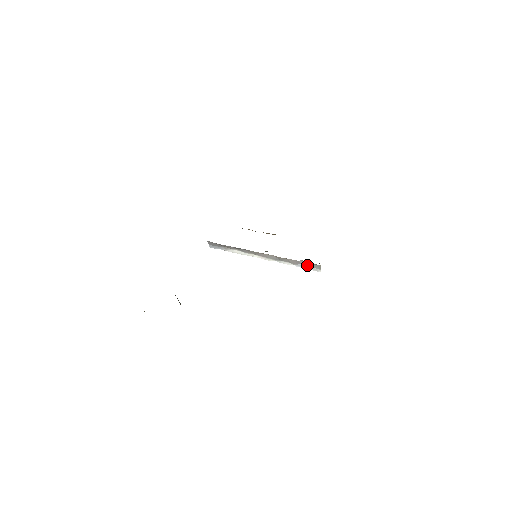
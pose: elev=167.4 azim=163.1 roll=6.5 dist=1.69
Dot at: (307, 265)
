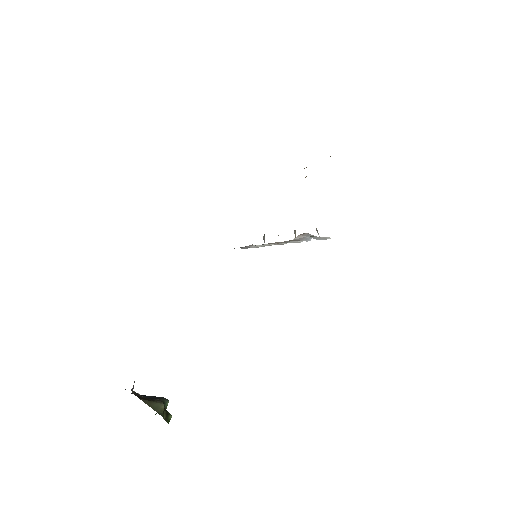
Dot at: occluded
